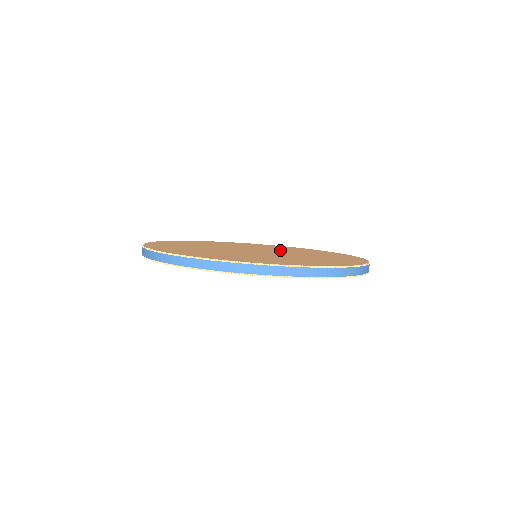
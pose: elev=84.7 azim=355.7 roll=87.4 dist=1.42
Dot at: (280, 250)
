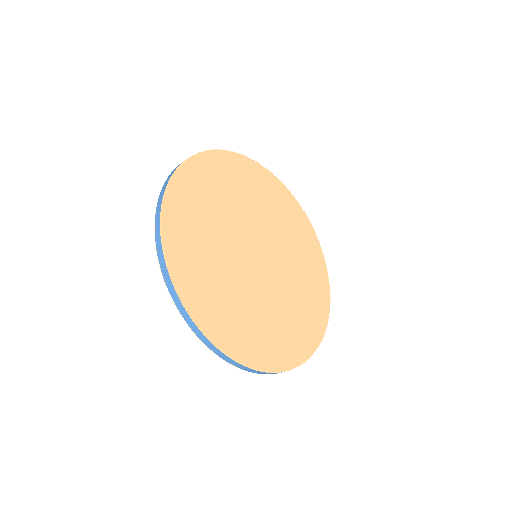
Dot at: (272, 228)
